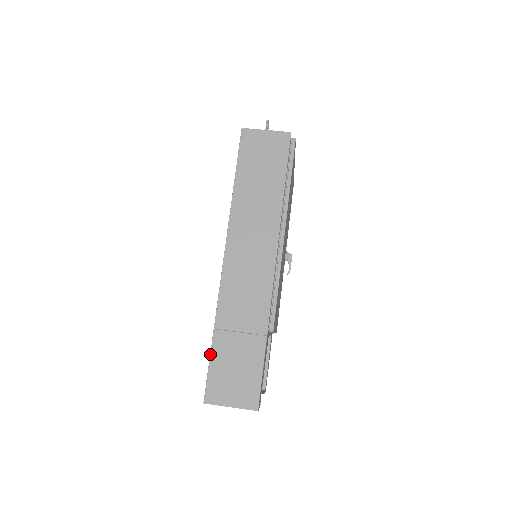
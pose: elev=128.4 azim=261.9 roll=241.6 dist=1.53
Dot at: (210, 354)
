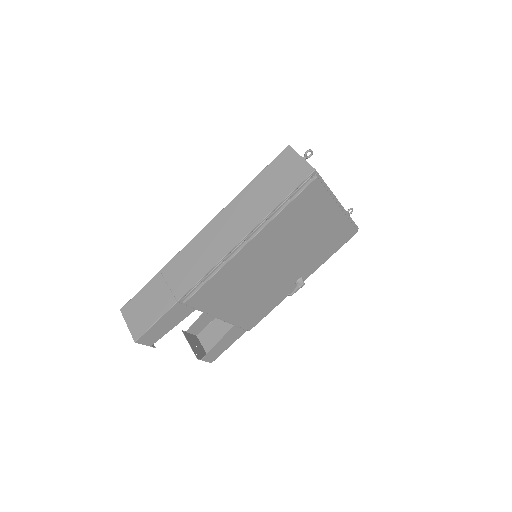
Dot at: (146, 284)
